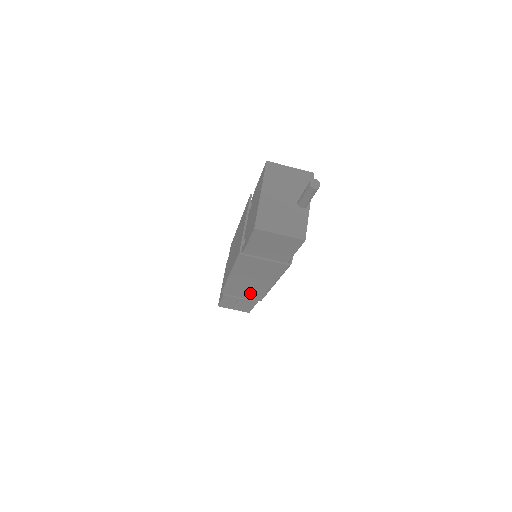
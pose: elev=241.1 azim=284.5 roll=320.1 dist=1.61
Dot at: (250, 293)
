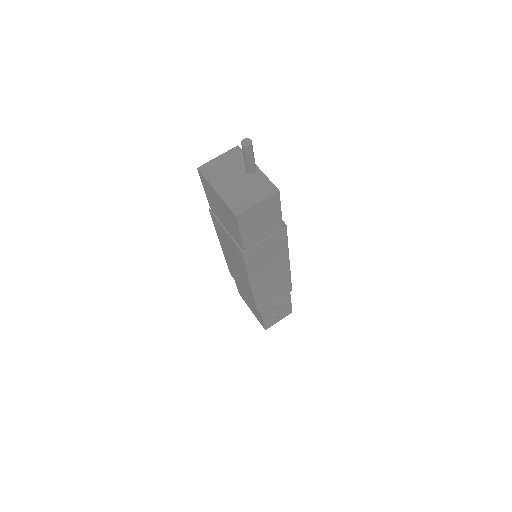
Dot at: (278, 289)
